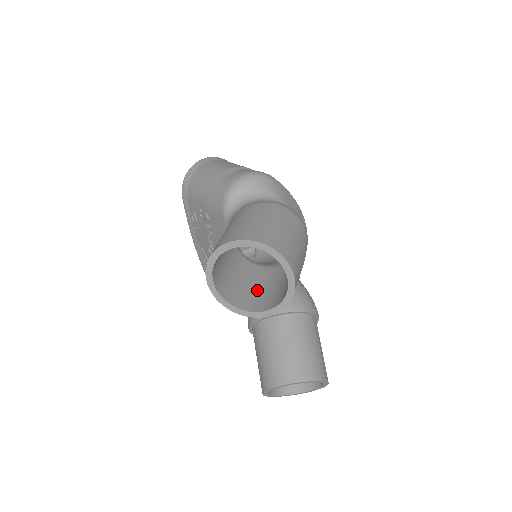
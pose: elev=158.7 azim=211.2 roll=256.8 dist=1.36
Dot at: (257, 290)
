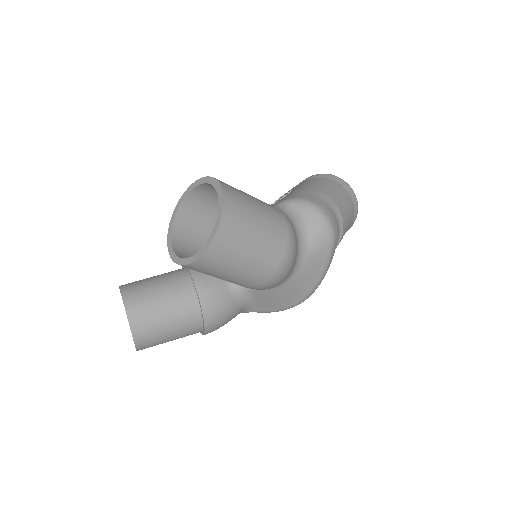
Dot at: (202, 245)
